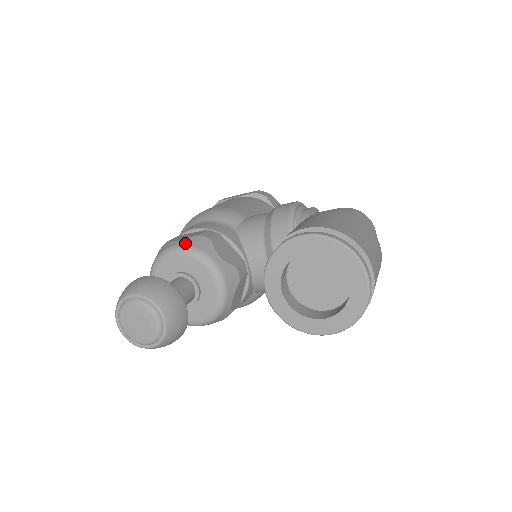
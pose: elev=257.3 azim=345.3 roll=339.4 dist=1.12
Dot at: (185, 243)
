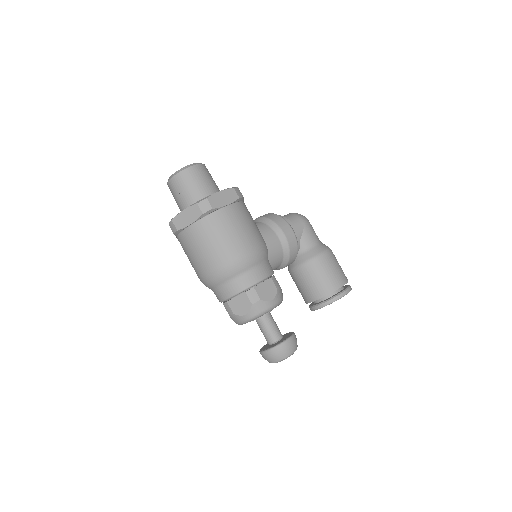
Dot at: (278, 301)
